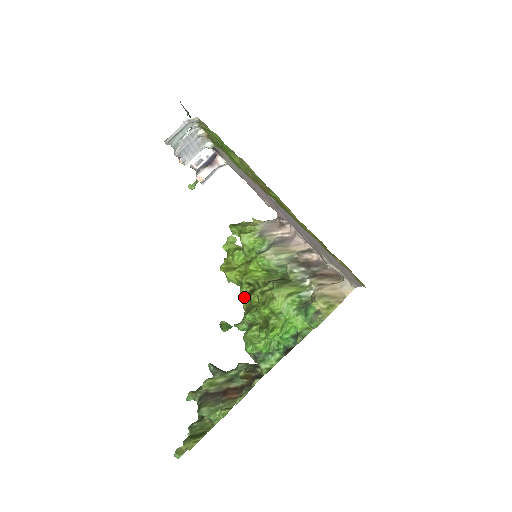
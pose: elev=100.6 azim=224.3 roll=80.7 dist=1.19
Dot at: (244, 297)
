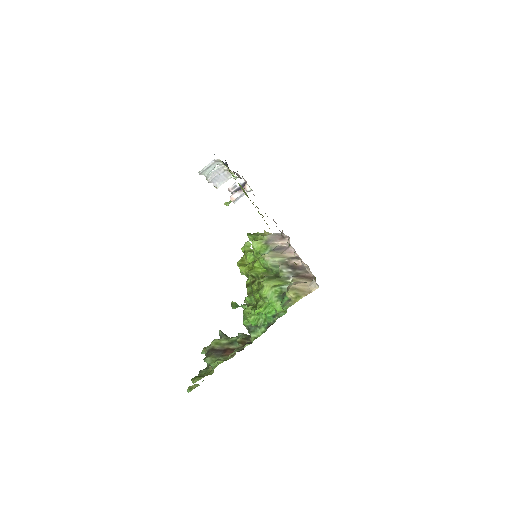
Dot at: (248, 285)
